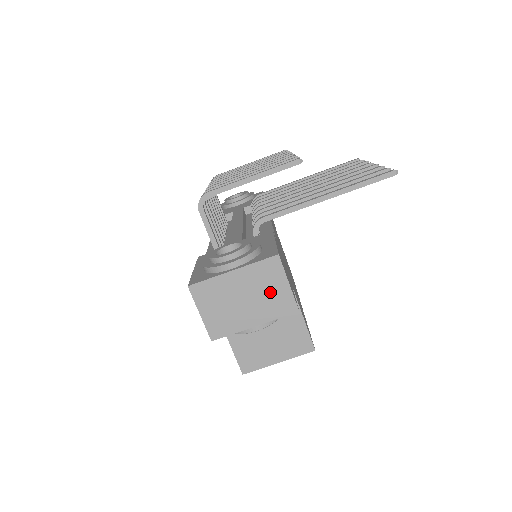
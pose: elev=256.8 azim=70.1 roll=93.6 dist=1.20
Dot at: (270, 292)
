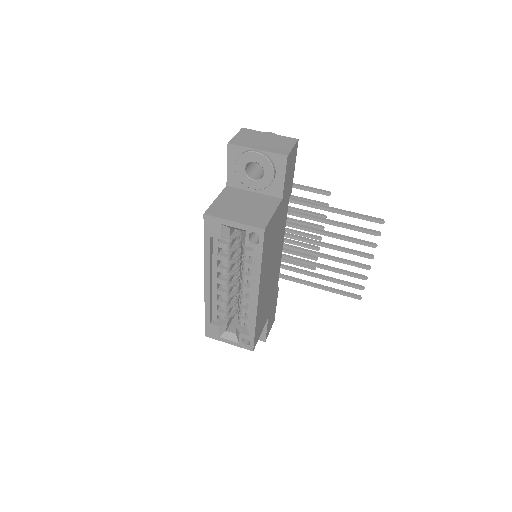
Dot at: (280, 145)
